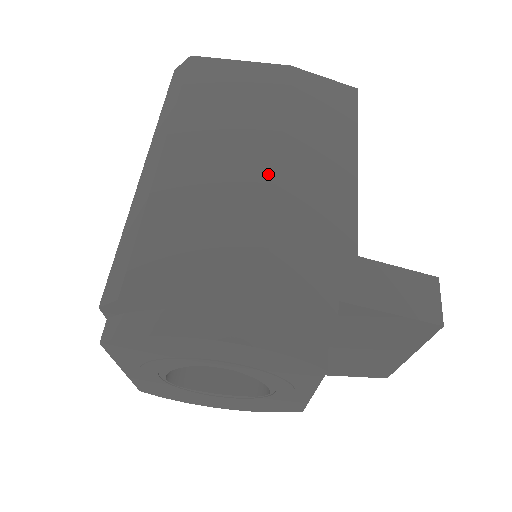
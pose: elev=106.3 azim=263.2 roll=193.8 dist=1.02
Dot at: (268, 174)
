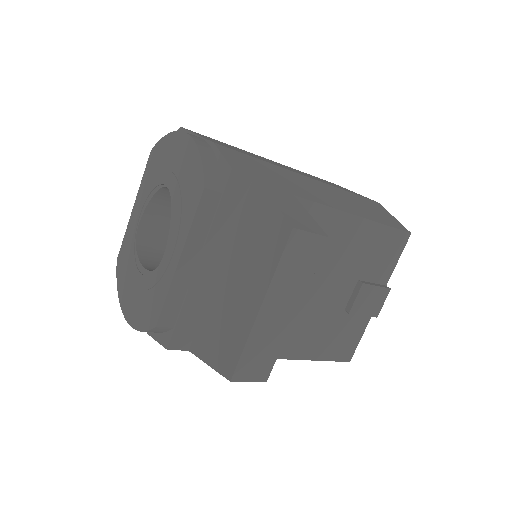
Dot at: occluded
